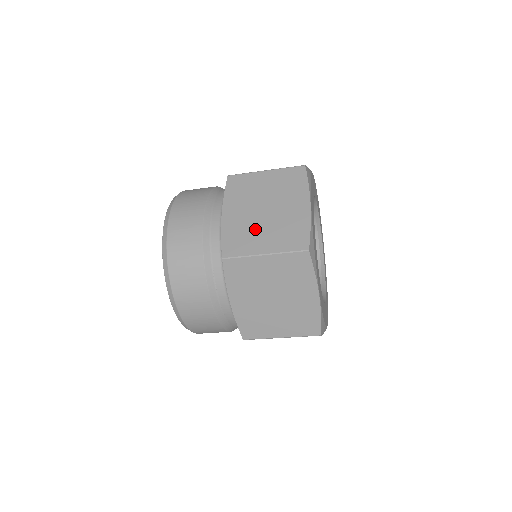
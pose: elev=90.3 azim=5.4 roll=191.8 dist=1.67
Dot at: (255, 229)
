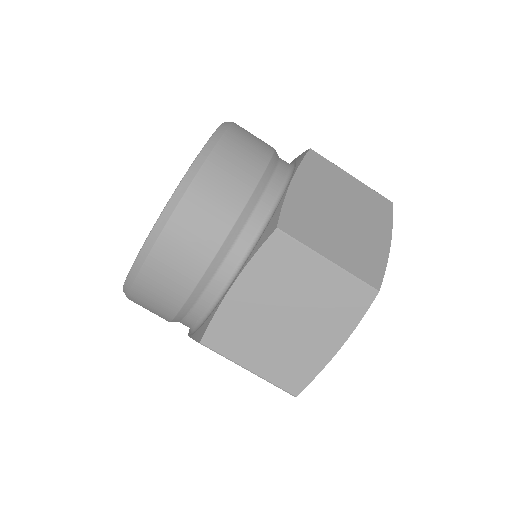
Dot at: (258, 335)
